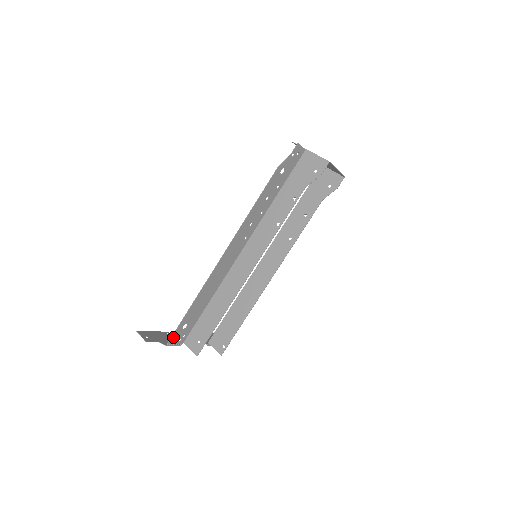
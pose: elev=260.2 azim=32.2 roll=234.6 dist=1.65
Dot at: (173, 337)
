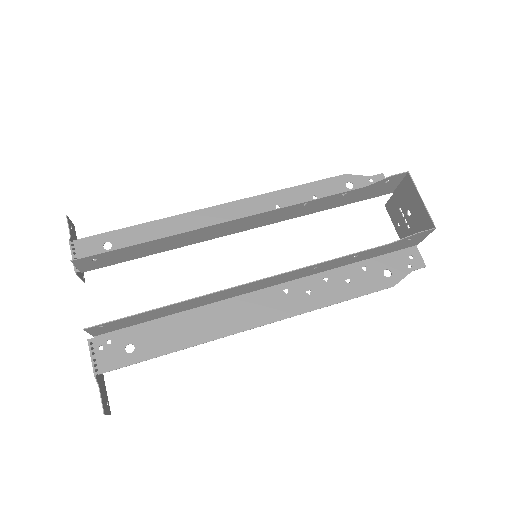
Dot at: (86, 241)
